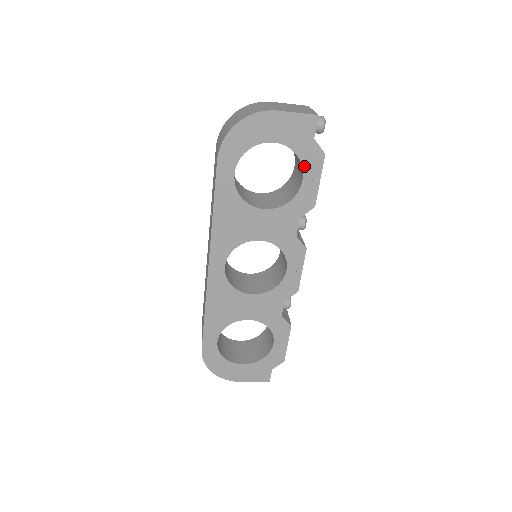
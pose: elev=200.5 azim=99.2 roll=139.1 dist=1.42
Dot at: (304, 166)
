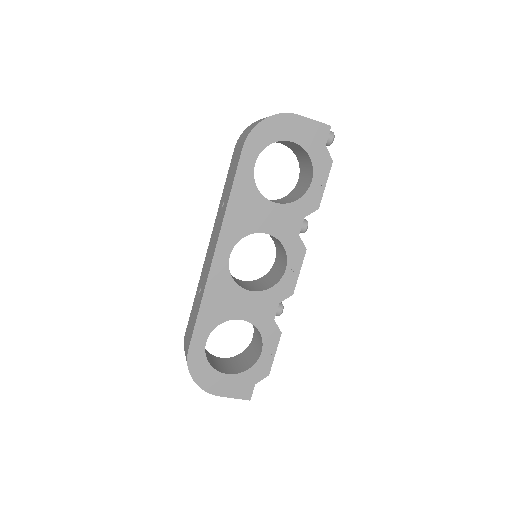
Dot at: (314, 168)
